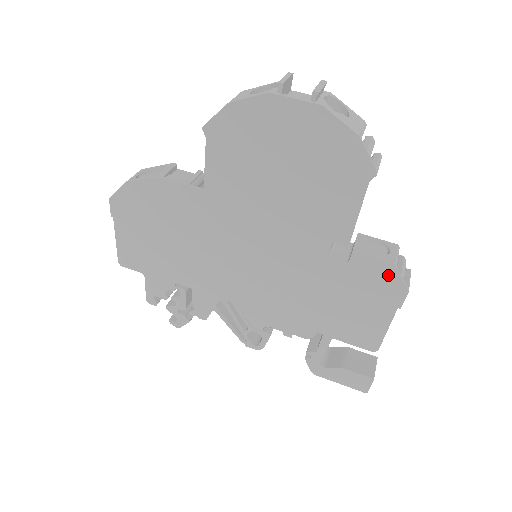
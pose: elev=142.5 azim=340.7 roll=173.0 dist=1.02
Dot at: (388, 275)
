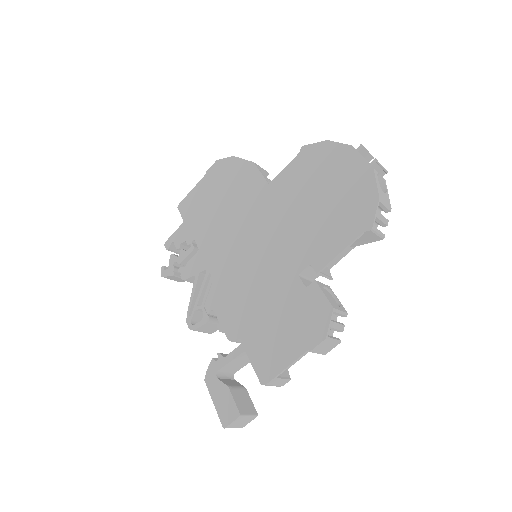
Dot at: (323, 314)
